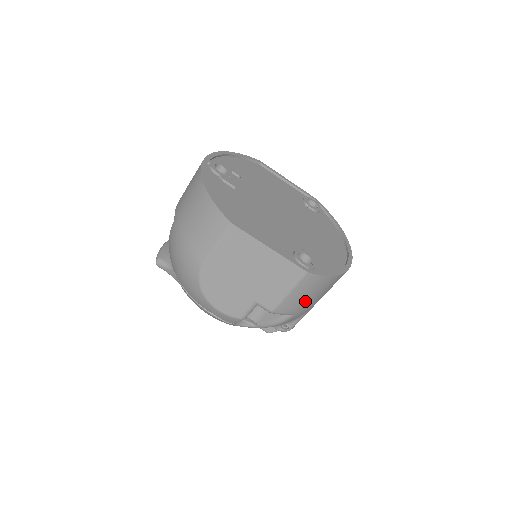
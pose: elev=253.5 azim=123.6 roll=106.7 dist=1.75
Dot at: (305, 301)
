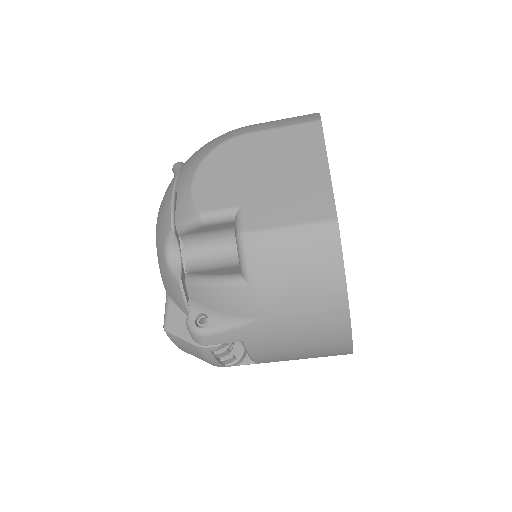
Dot at: (282, 274)
